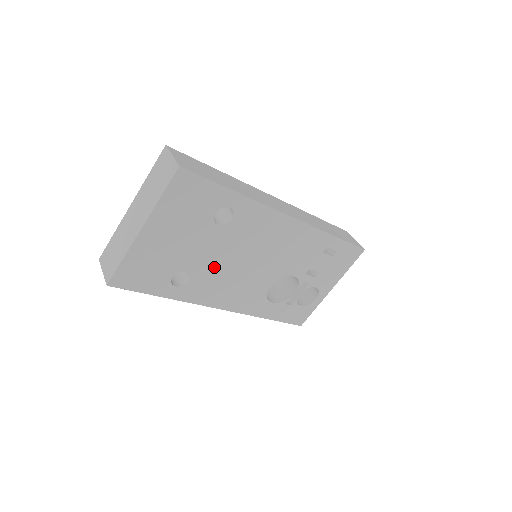
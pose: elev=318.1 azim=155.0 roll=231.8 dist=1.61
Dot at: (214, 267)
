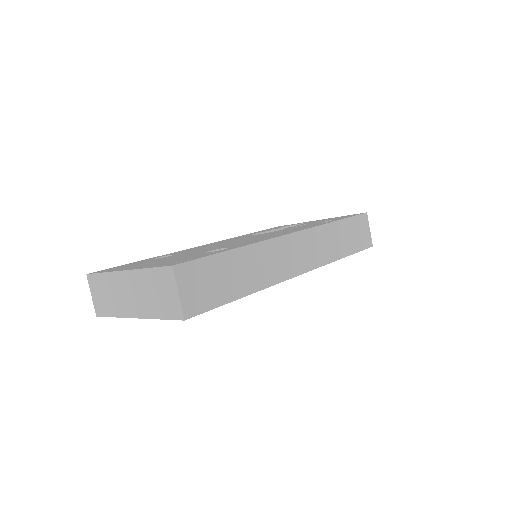
Dot at: occluded
